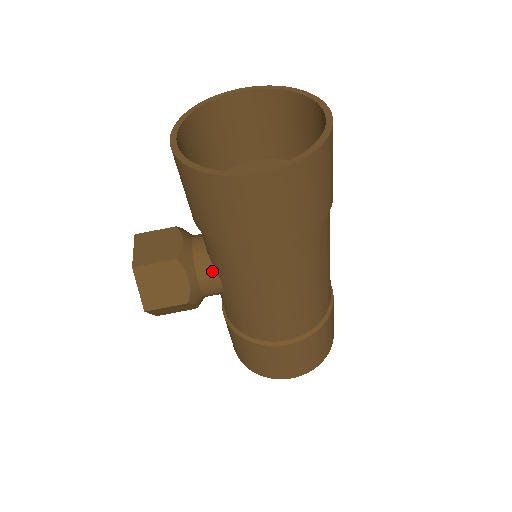
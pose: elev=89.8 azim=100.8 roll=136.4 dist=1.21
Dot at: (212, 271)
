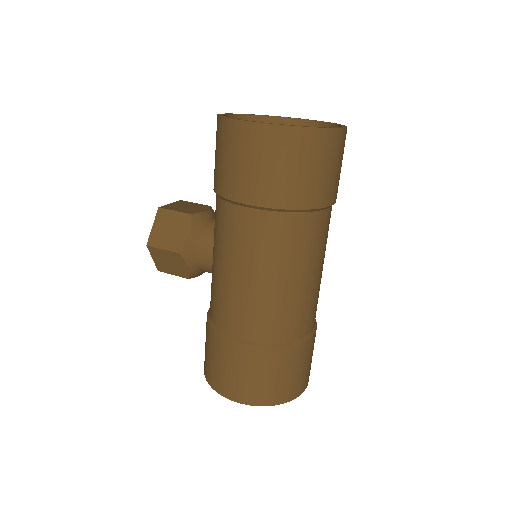
Dot at: (211, 238)
